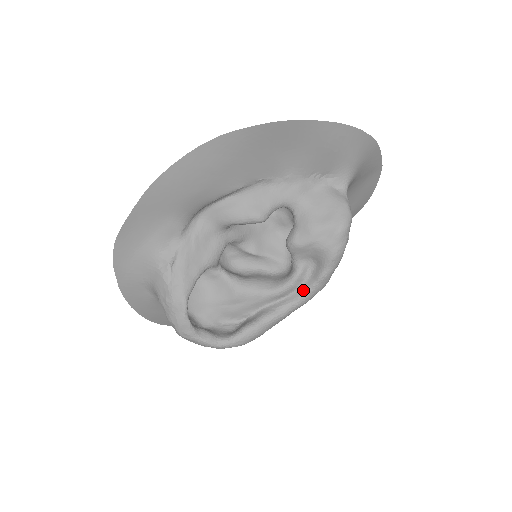
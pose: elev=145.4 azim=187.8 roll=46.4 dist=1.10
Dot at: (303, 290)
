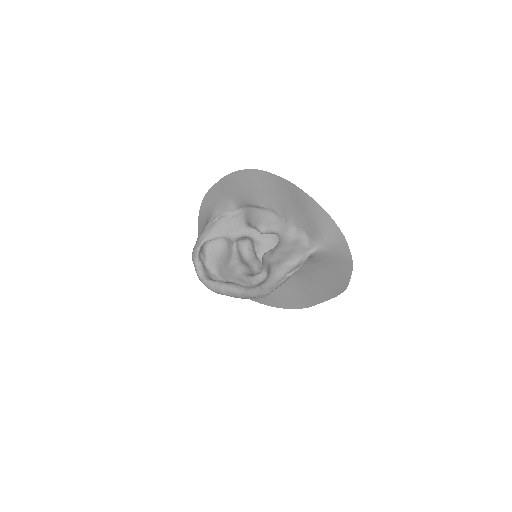
Dot at: (253, 287)
